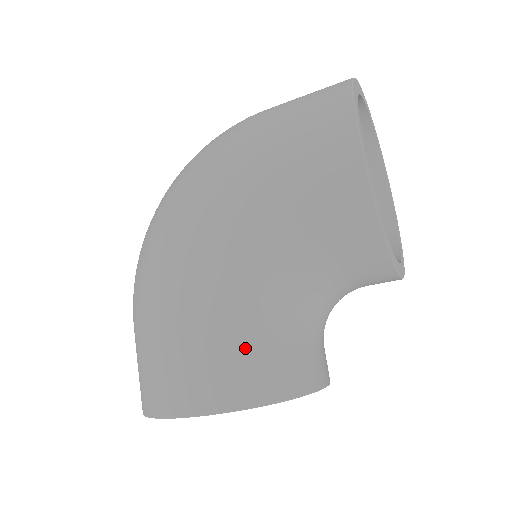
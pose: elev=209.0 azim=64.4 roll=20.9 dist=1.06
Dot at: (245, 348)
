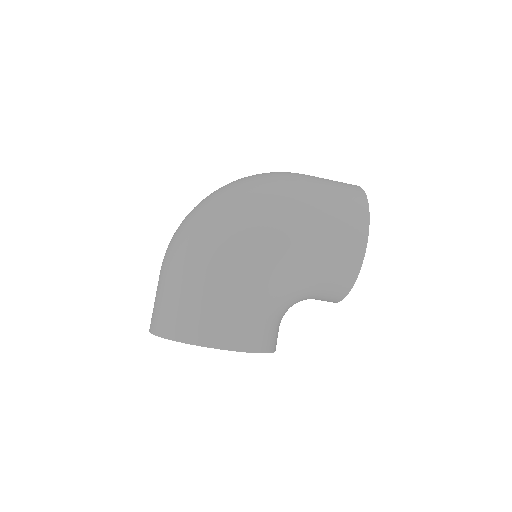
Dot at: (262, 317)
